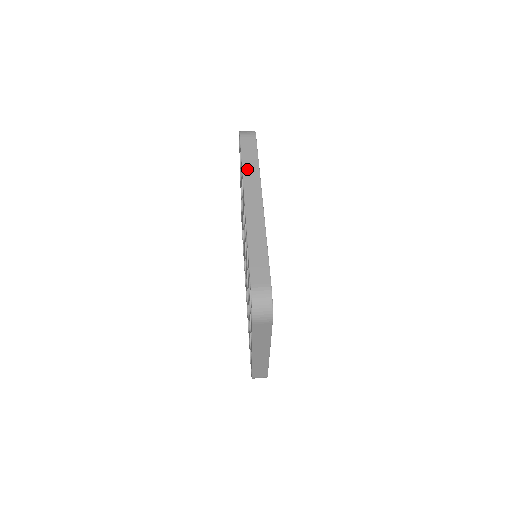
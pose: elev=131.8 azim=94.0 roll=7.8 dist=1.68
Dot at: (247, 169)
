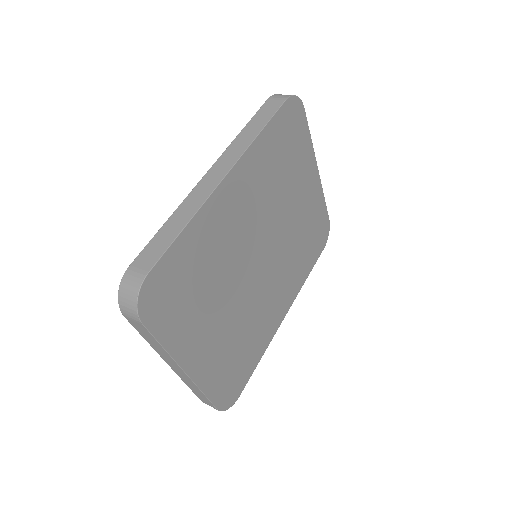
Dot at: (243, 135)
